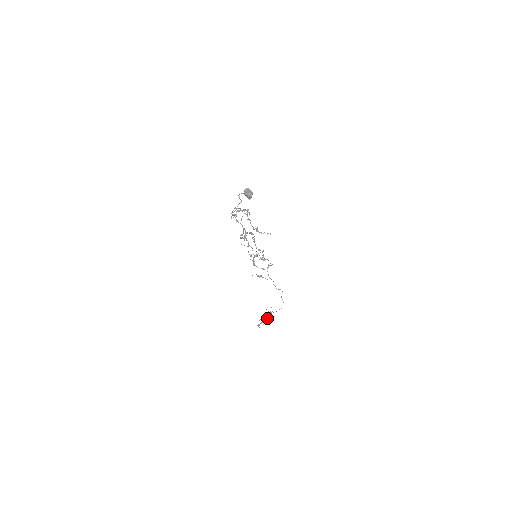
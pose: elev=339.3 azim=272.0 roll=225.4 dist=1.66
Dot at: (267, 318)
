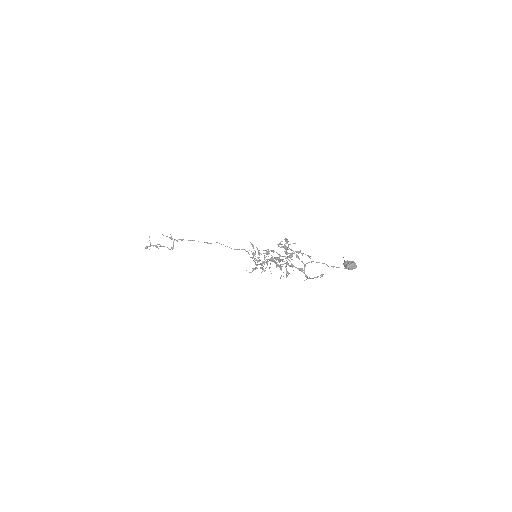
Dot at: occluded
